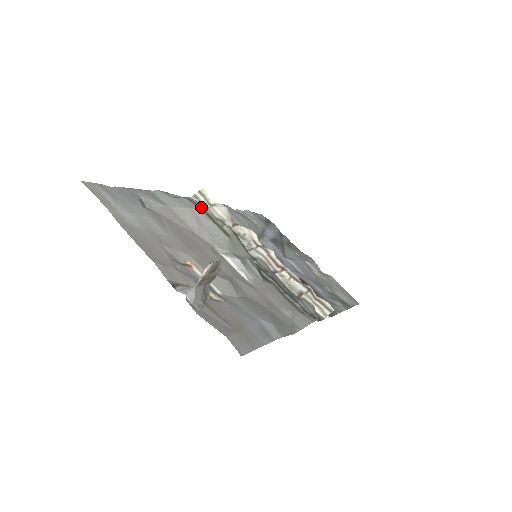
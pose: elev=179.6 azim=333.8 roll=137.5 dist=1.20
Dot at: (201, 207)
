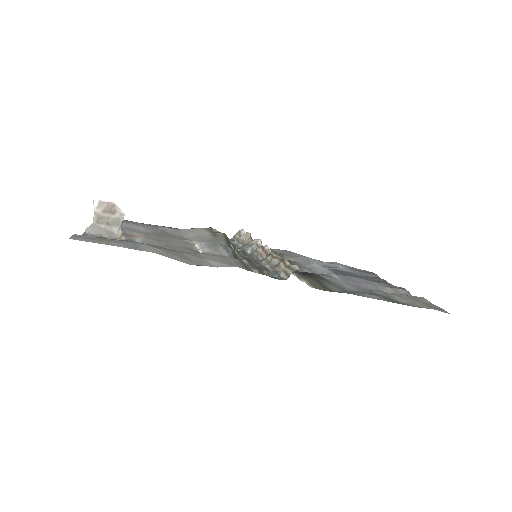
Dot at: occluded
